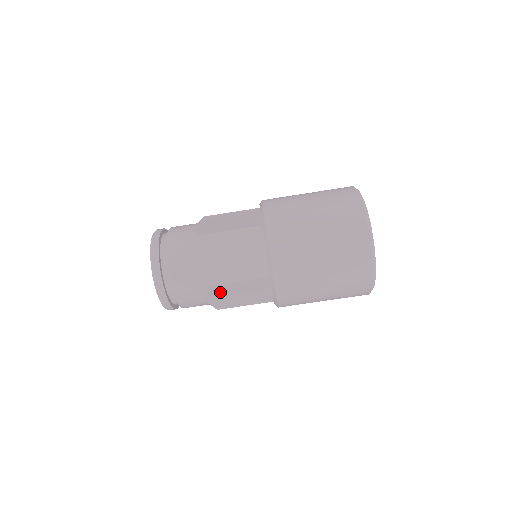
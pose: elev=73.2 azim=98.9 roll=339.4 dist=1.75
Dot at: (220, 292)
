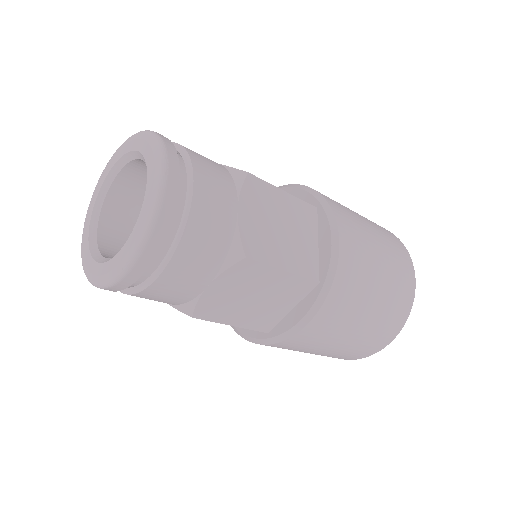
Dot at: occluded
